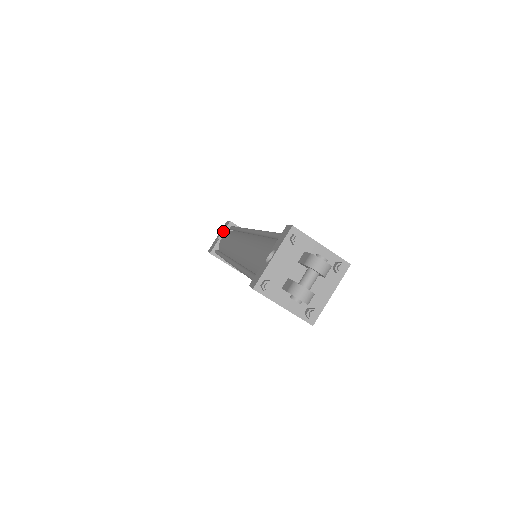
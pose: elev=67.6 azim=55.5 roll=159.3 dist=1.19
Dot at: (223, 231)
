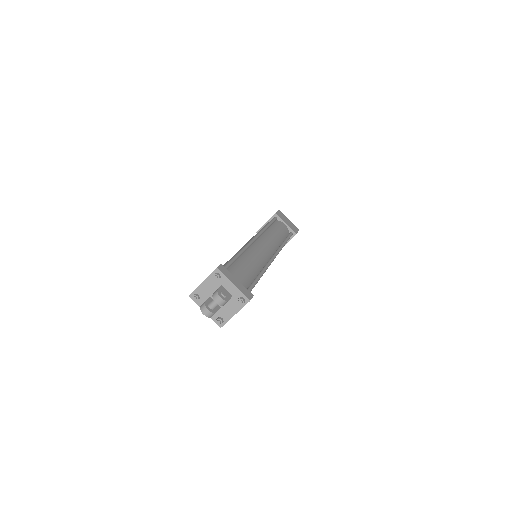
Dot at: (269, 219)
